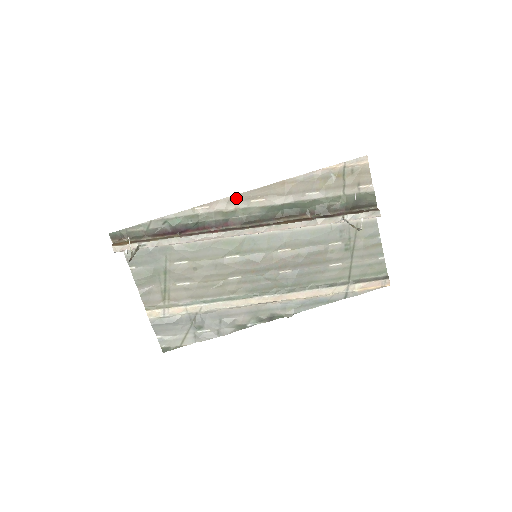
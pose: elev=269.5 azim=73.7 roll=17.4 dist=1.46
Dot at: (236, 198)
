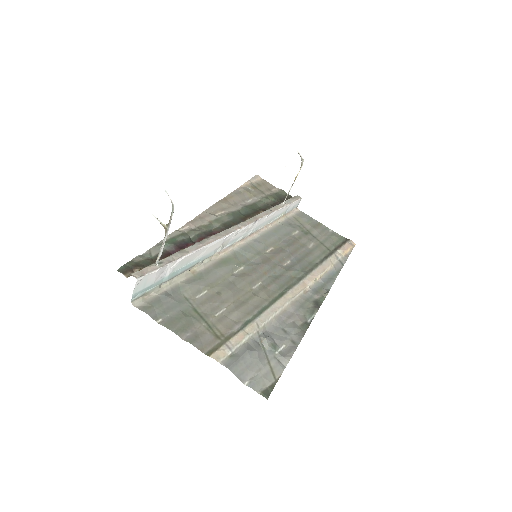
Dot at: (203, 216)
